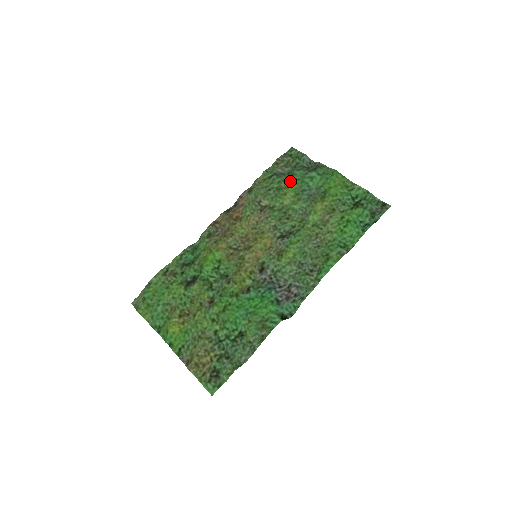
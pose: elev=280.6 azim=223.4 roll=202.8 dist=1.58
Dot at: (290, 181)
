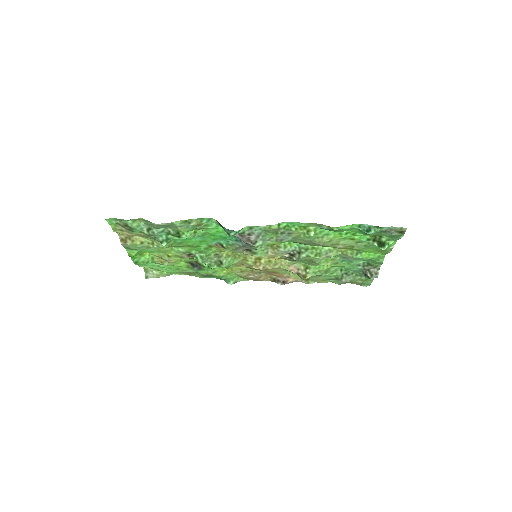
Dot at: (340, 267)
